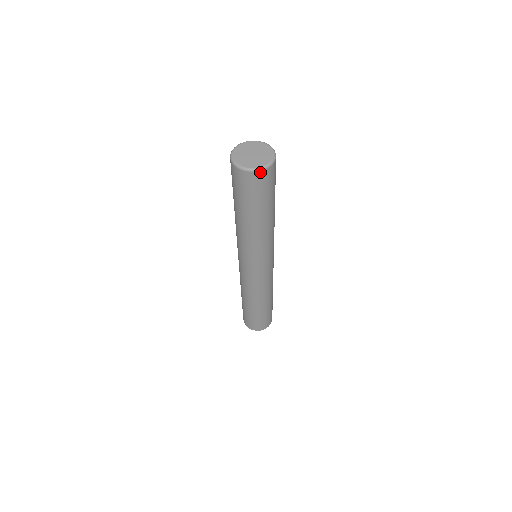
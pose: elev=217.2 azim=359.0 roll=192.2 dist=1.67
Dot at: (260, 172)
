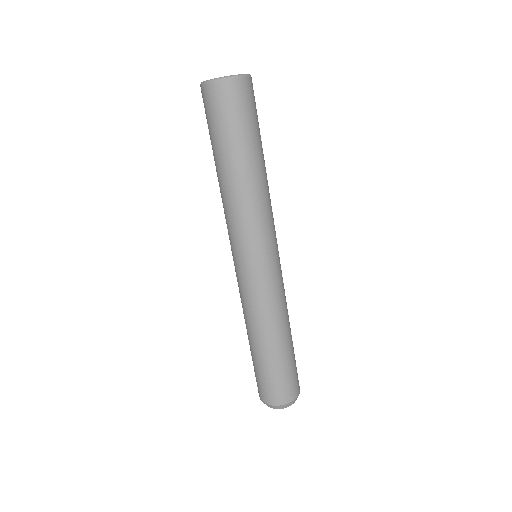
Dot at: (226, 82)
